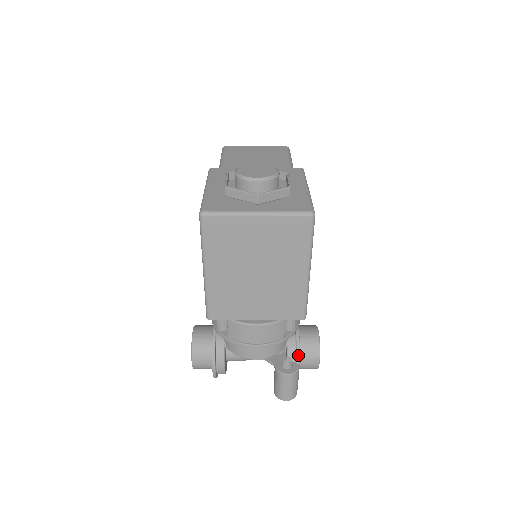
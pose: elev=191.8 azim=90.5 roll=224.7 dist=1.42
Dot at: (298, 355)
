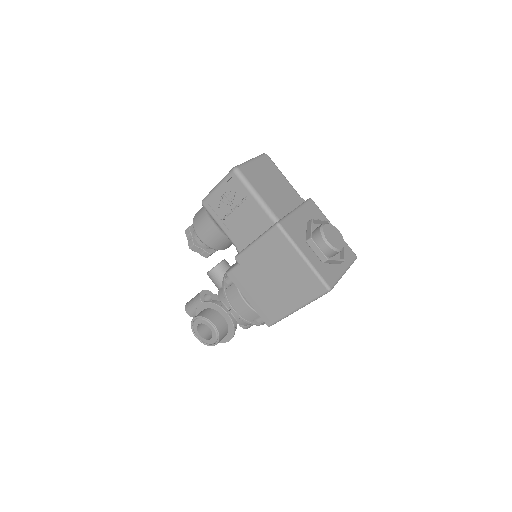
Dot at: occluded
